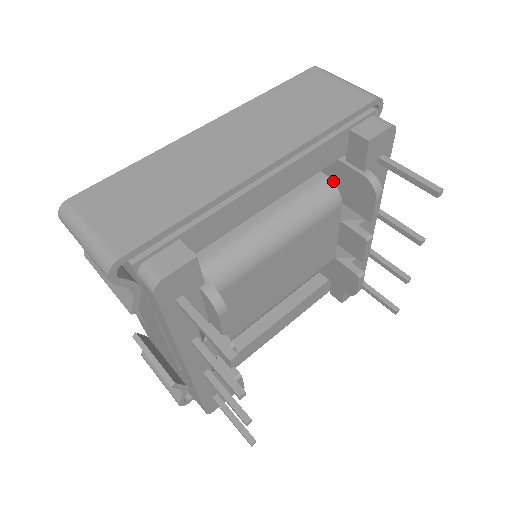
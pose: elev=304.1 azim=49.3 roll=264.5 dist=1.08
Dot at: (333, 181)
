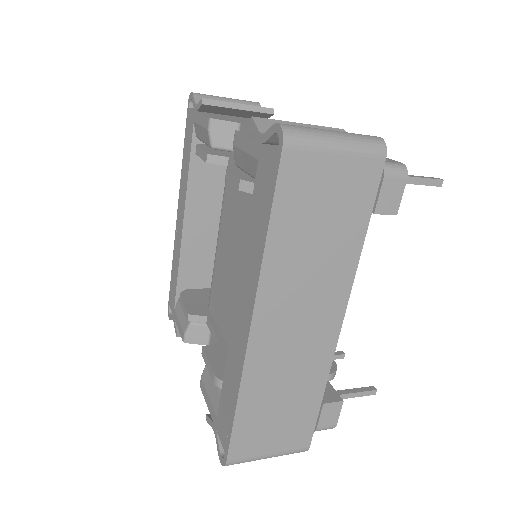
Dot at: occluded
